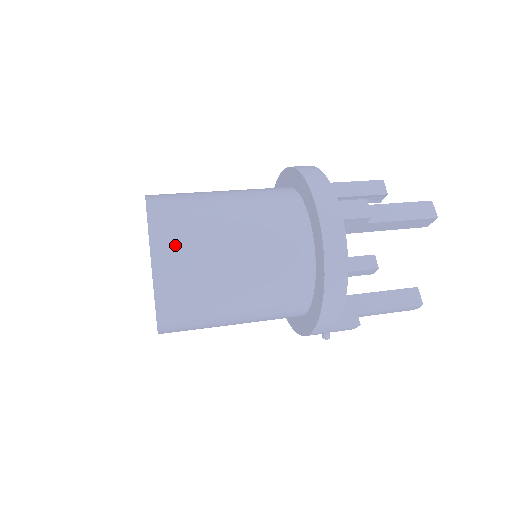
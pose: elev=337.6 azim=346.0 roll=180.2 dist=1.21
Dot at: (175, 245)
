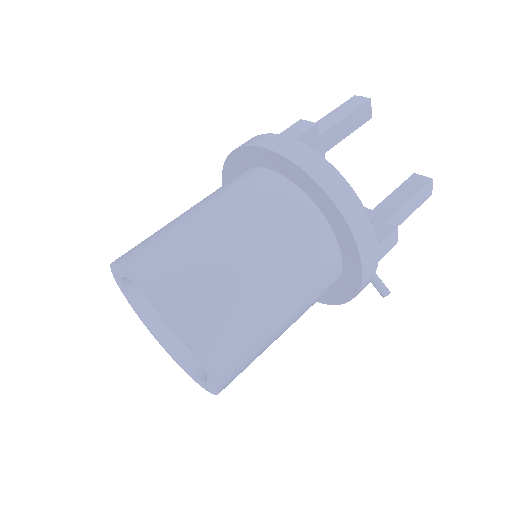
Dot at: (163, 263)
